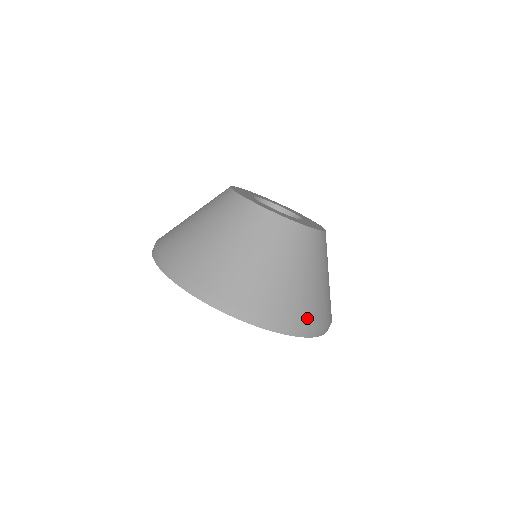
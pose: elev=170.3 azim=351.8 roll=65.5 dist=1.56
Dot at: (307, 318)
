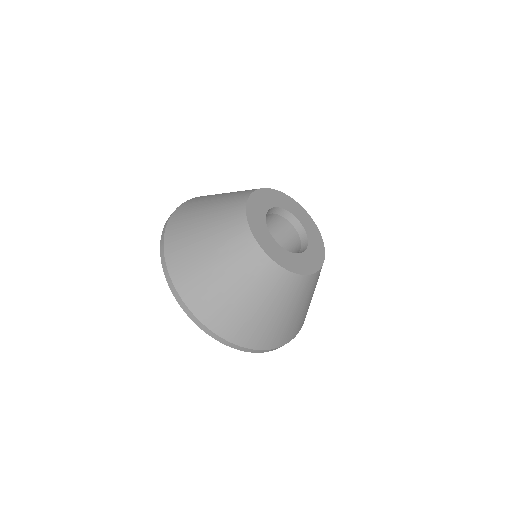
Dot at: (259, 341)
